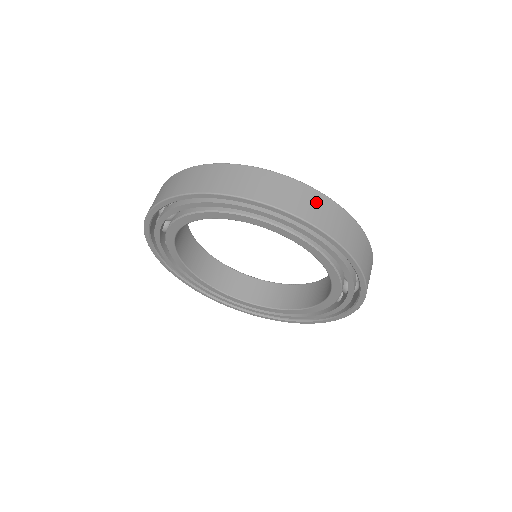
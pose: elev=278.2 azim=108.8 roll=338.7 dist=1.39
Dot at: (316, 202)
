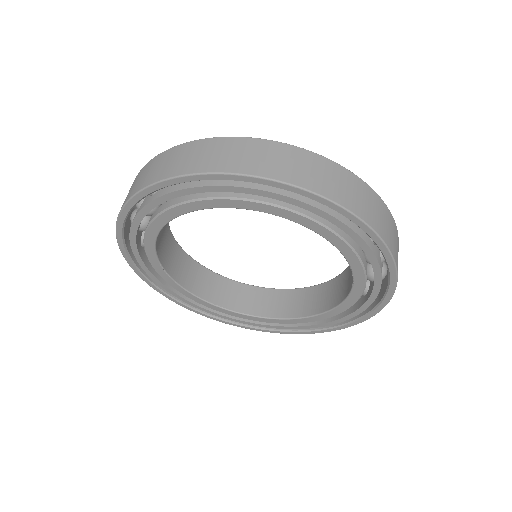
Dot at: (393, 229)
